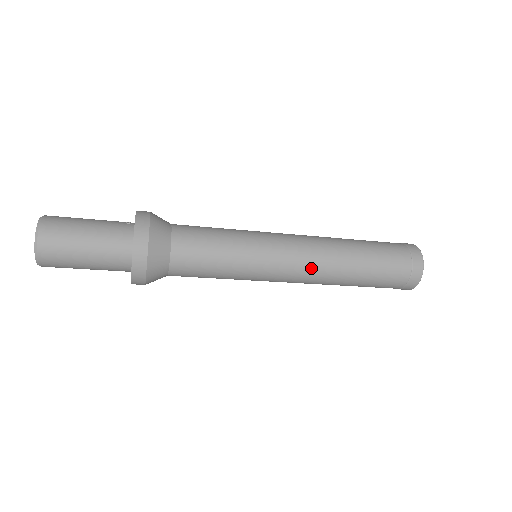
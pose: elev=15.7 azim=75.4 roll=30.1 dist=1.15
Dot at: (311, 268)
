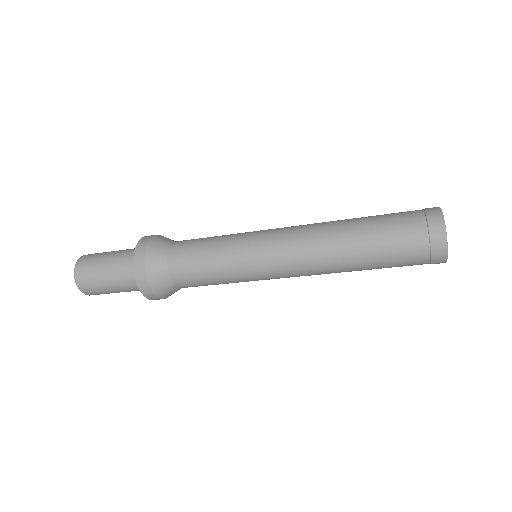
Dot at: (300, 240)
